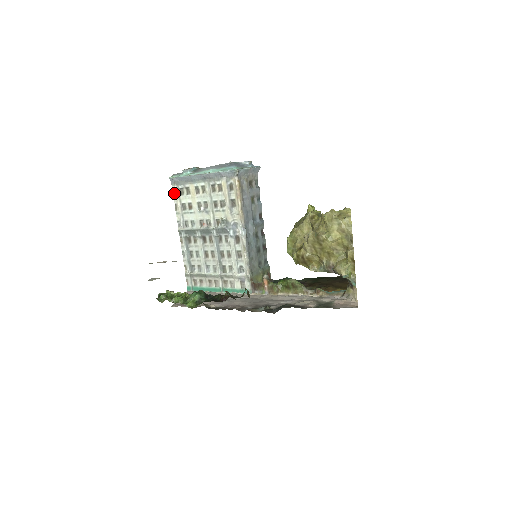
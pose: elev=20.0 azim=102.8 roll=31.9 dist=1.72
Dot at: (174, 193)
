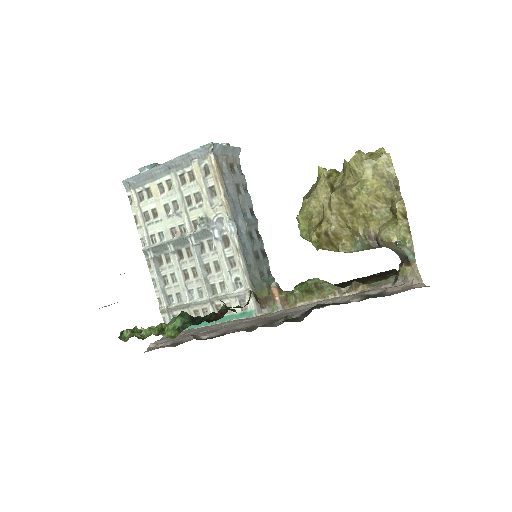
Dot at: (131, 201)
